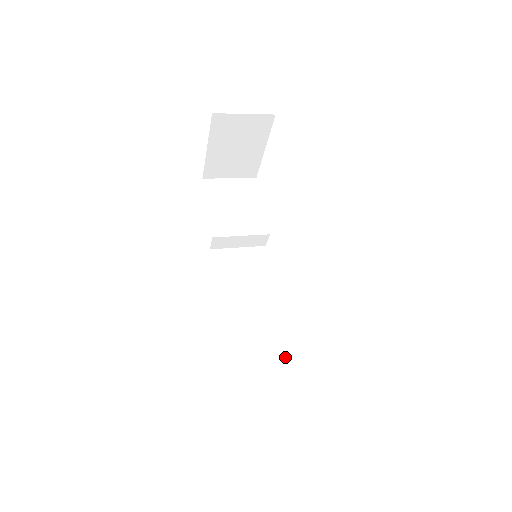
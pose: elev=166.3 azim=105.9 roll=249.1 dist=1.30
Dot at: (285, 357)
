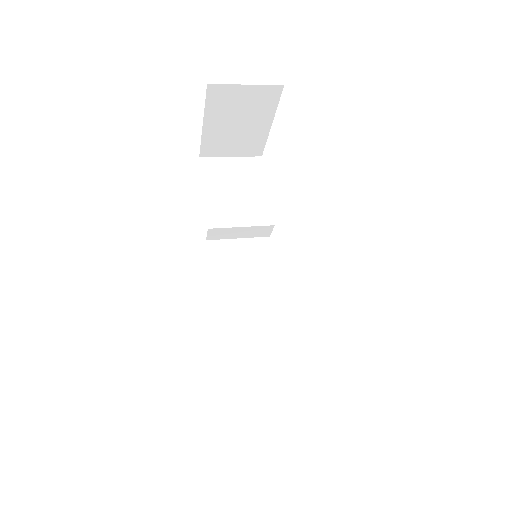
Dot at: (287, 368)
